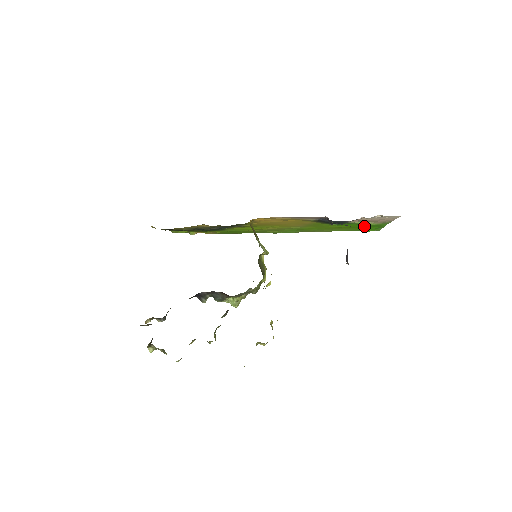
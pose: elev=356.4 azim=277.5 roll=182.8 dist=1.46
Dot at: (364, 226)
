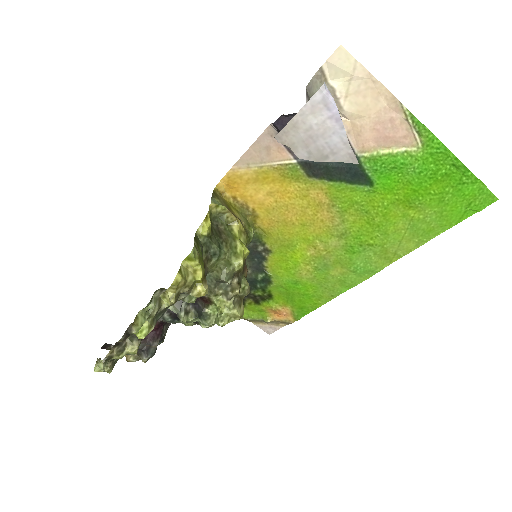
Dot at: (426, 178)
